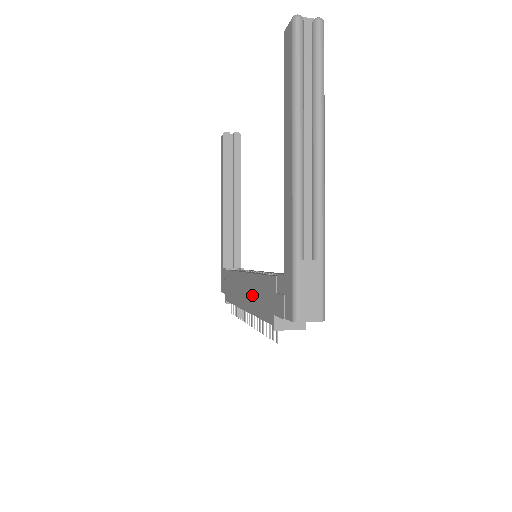
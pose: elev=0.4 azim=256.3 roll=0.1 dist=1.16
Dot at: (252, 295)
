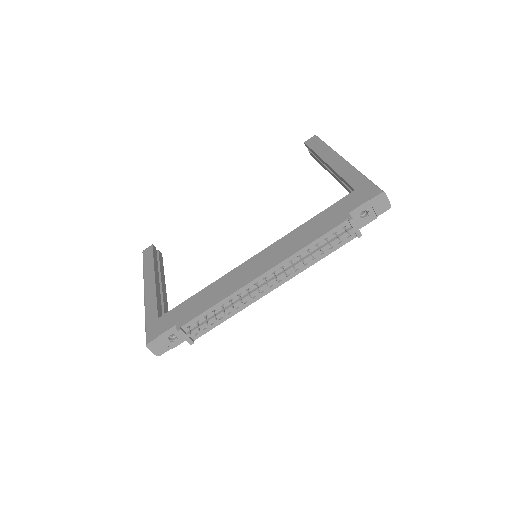
Dot at: (287, 246)
